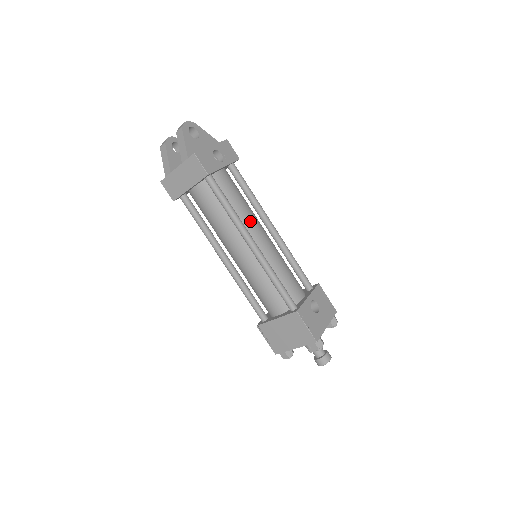
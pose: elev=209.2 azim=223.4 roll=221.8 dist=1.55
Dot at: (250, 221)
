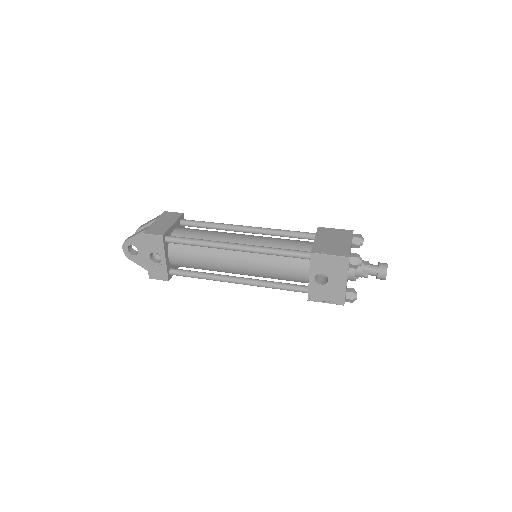
Dot at: (219, 266)
